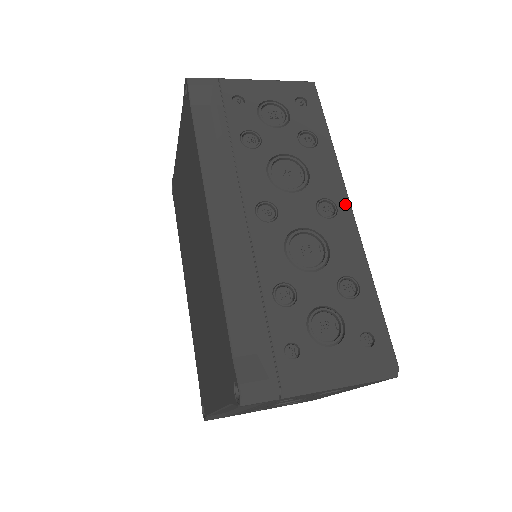
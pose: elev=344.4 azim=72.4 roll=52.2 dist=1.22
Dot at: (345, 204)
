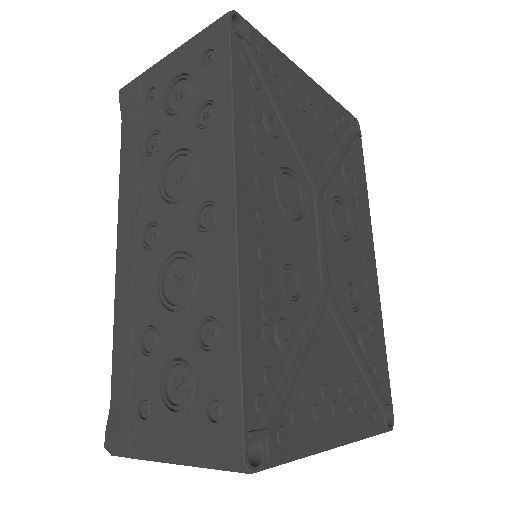
Dot at: (228, 204)
